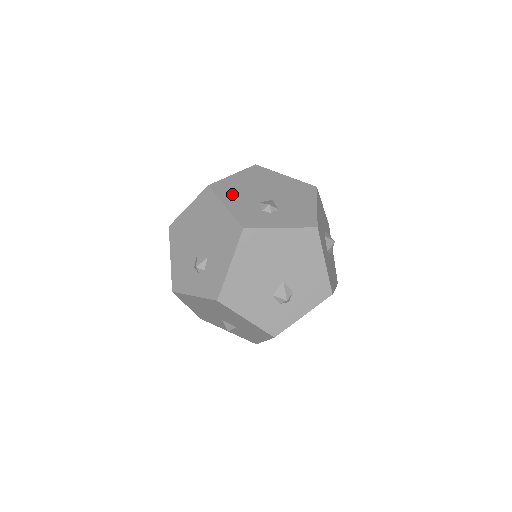
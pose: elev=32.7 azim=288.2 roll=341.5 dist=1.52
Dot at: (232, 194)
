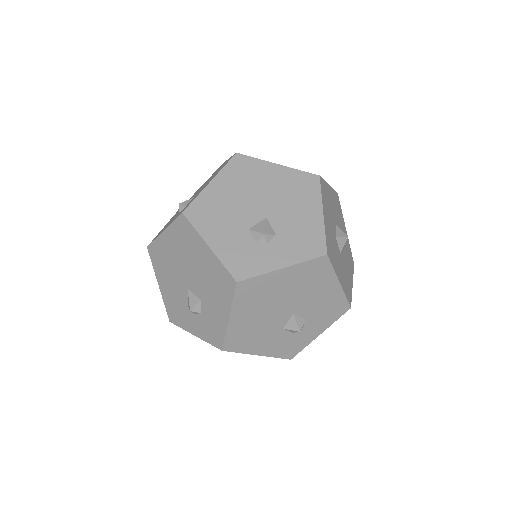
Dot at: occluded
